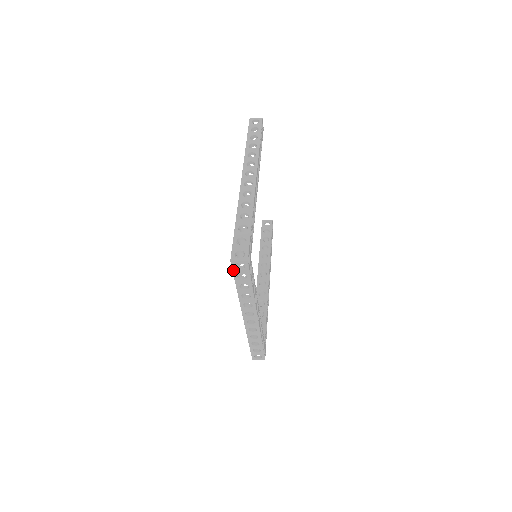
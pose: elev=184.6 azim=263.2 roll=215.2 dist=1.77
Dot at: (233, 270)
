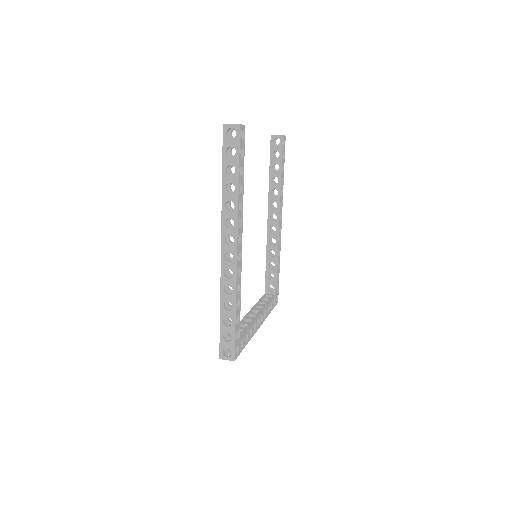
Dot at: occluded
